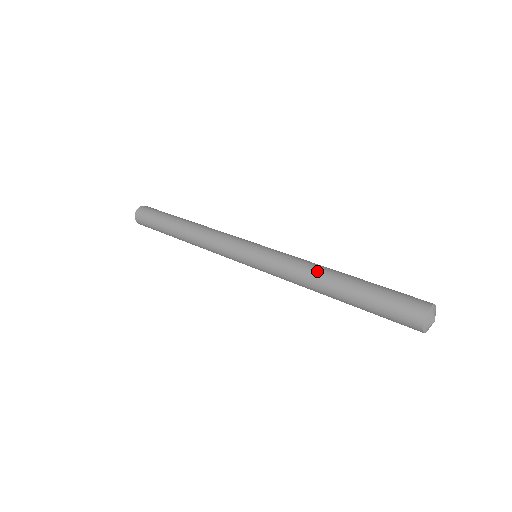
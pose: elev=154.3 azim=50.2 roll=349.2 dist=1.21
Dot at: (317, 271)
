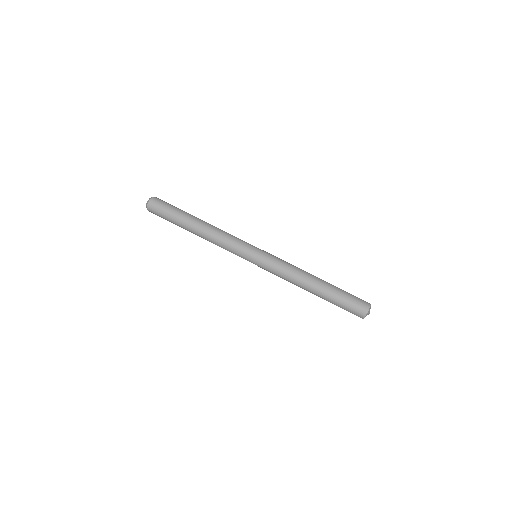
Dot at: (299, 286)
